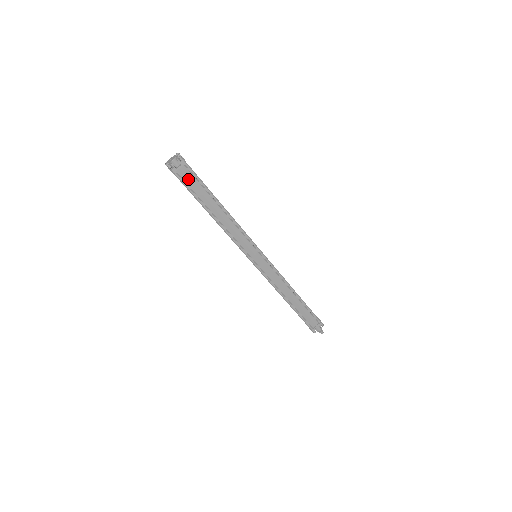
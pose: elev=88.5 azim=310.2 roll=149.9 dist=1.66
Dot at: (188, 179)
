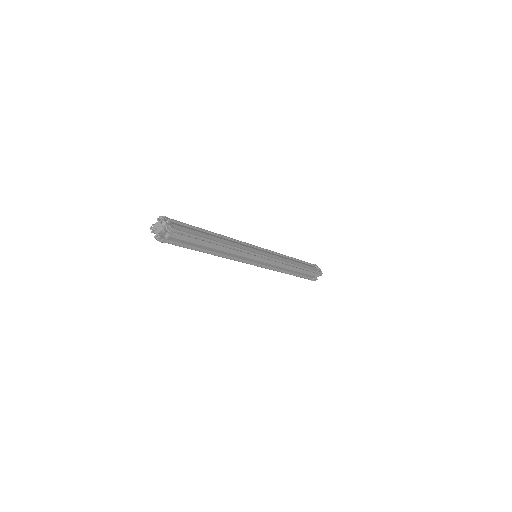
Dot at: (180, 240)
